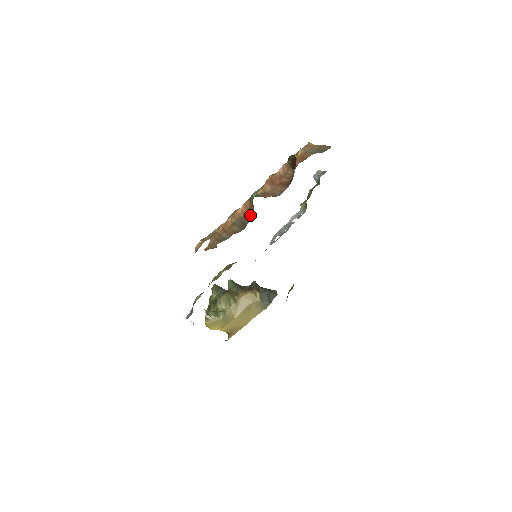
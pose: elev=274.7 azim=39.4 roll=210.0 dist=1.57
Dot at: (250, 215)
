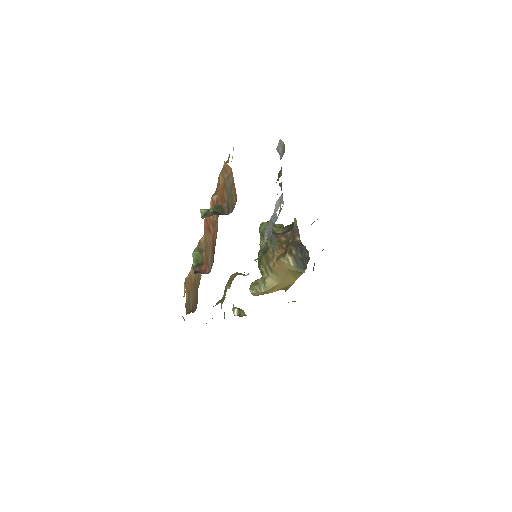
Dot at: (199, 284)
